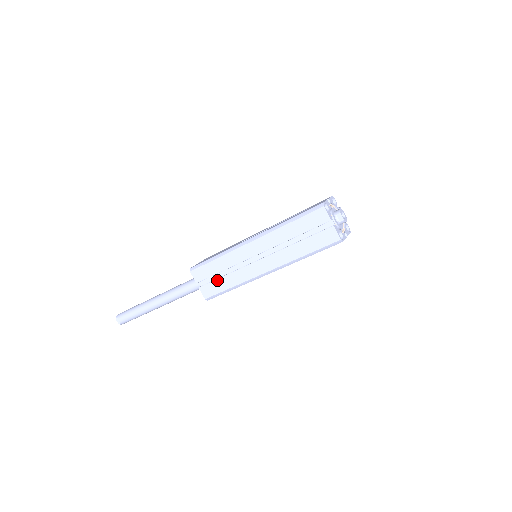
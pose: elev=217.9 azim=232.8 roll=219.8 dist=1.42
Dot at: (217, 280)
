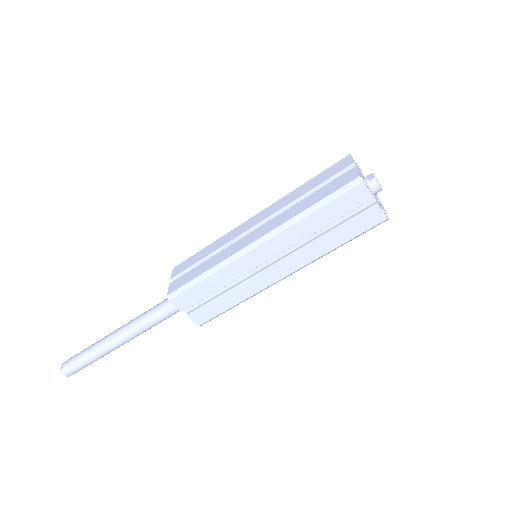
Dot at: (194, 268)
